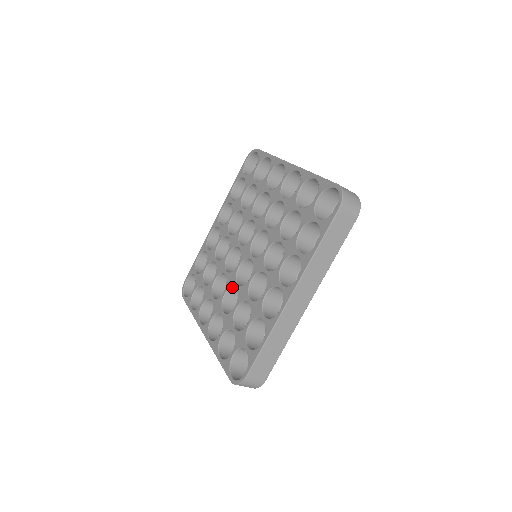
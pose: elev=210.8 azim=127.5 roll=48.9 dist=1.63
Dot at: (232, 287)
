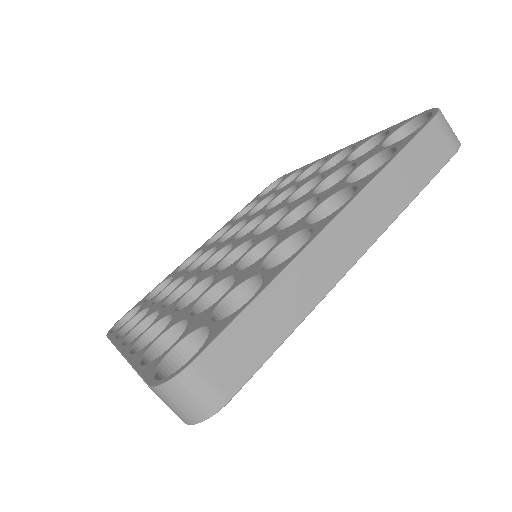
Dot at: (204, 282)
